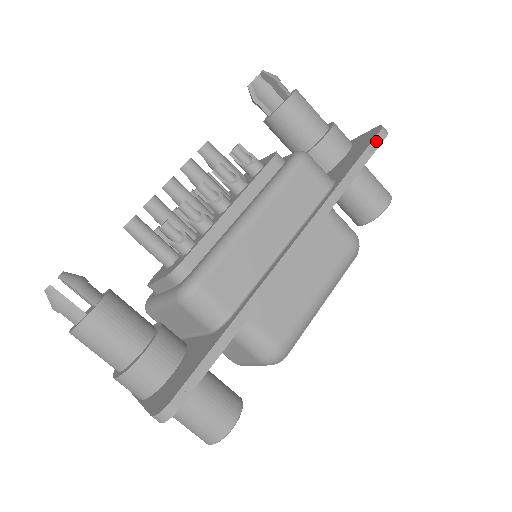
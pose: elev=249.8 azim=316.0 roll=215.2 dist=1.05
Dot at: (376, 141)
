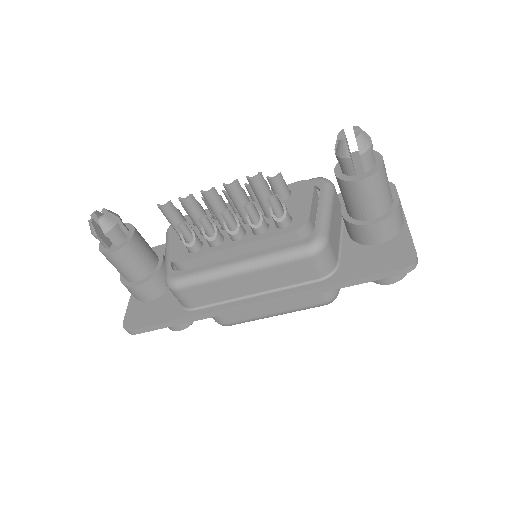
Dot at: (391, 273)
